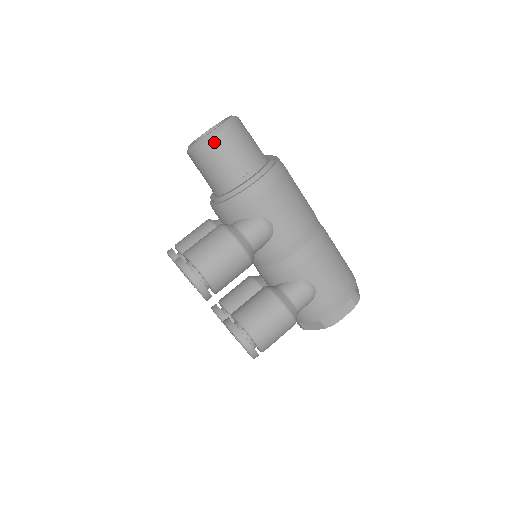
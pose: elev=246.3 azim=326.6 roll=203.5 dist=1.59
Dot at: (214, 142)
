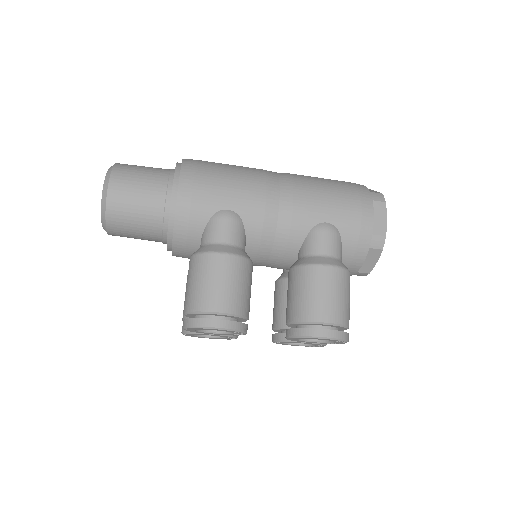
Dot at: (111, 198)
